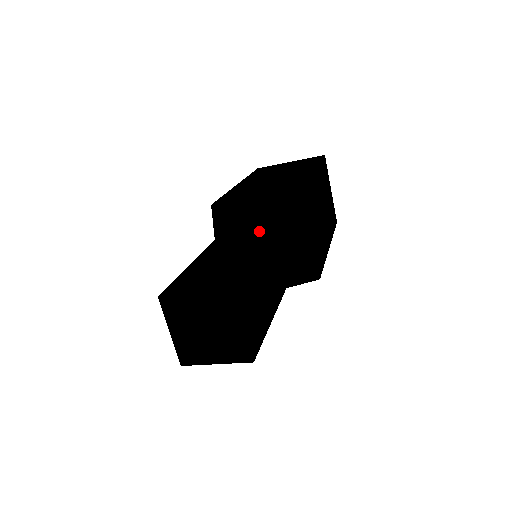
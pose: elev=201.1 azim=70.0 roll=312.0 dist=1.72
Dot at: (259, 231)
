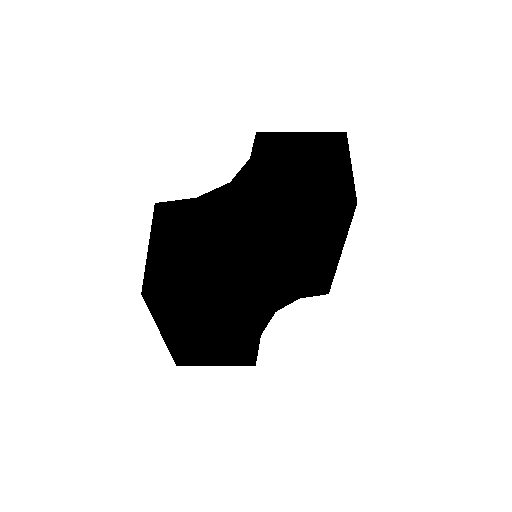
Dot at: (299, 156)
